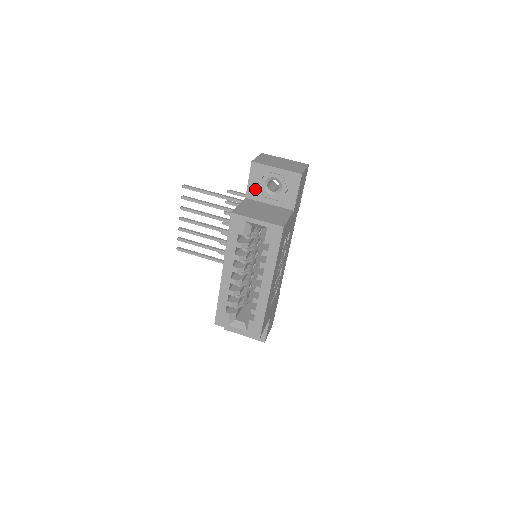
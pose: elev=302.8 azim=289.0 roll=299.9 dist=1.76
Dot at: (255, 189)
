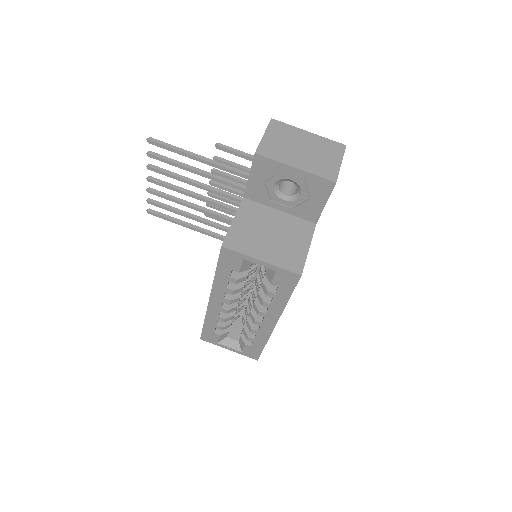
Dot at: (259, 189)
